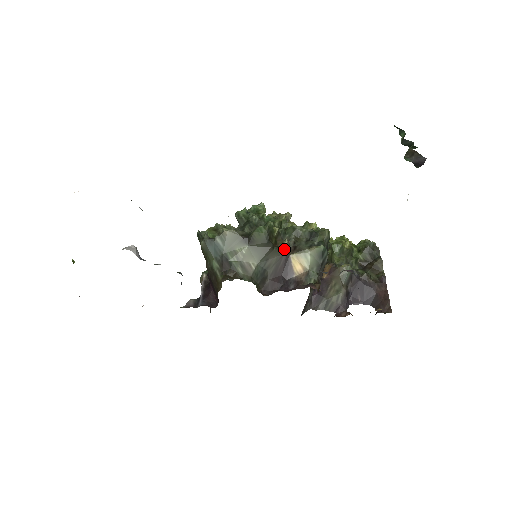
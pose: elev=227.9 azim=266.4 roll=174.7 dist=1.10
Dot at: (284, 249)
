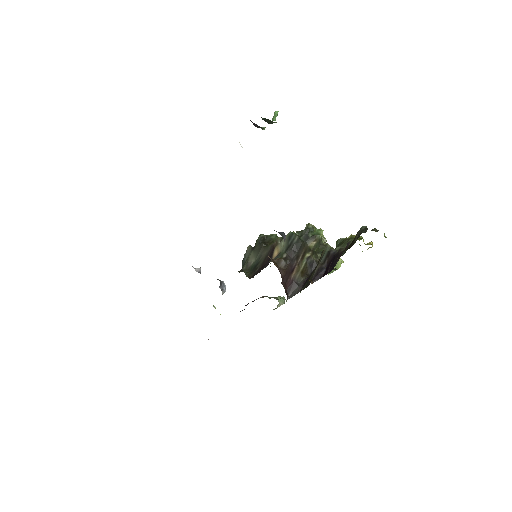
Dot at: (272, 245)
